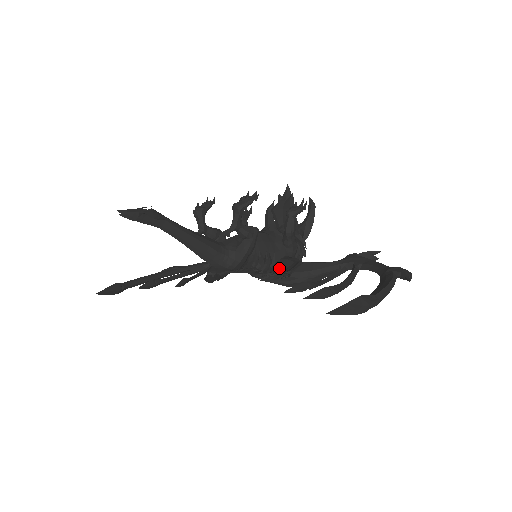
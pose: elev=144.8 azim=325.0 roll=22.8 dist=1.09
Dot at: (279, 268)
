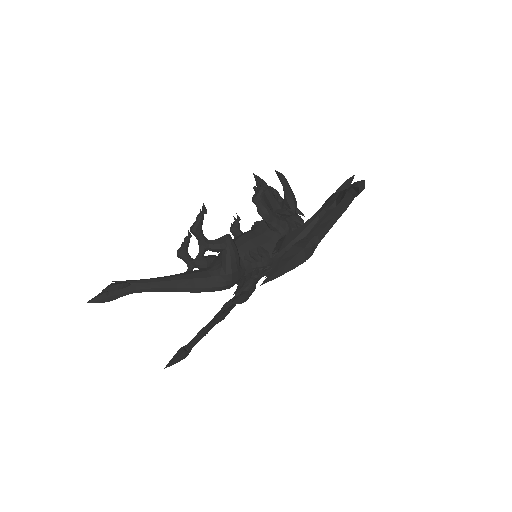
Dot at: occluded
